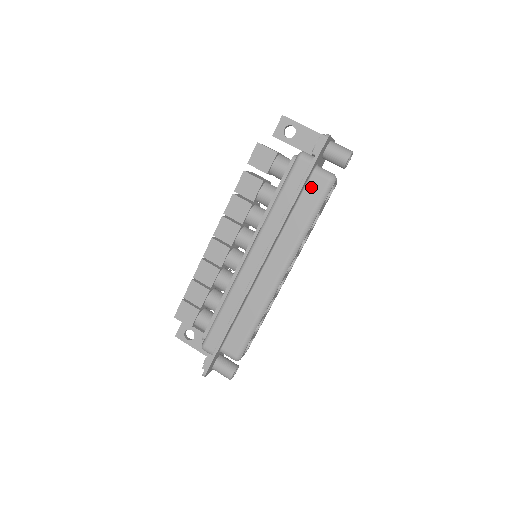
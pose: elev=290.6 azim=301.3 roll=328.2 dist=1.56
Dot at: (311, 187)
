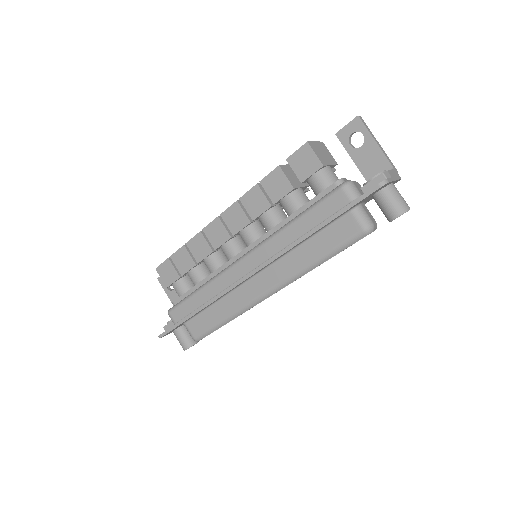
Dot at: (340, 226)
